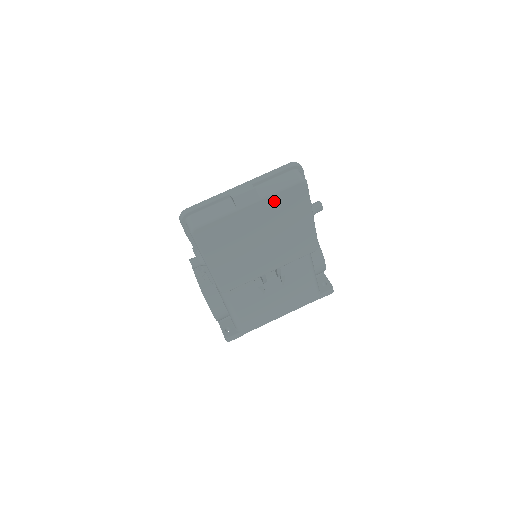
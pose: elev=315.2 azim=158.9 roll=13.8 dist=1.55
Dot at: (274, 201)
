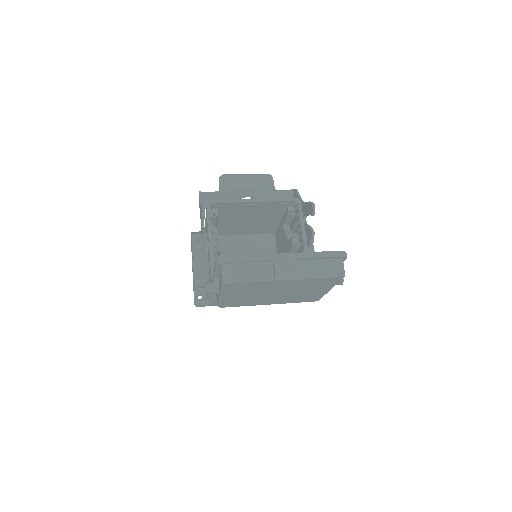
Dot at: (308, 281)
